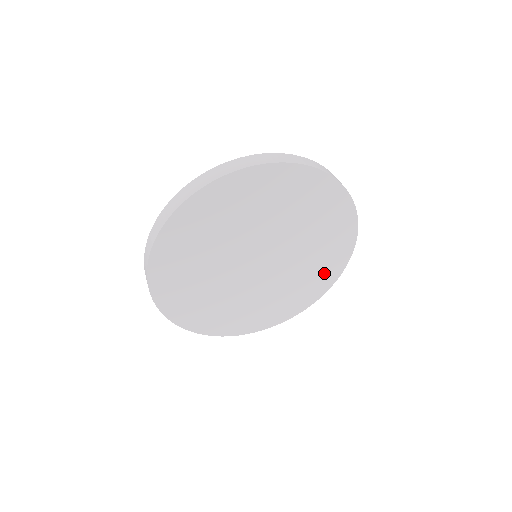
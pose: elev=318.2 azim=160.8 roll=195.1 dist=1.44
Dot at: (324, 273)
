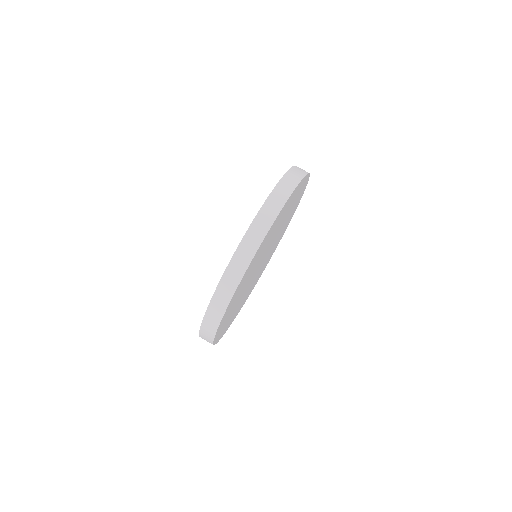
Dot at: occluded
